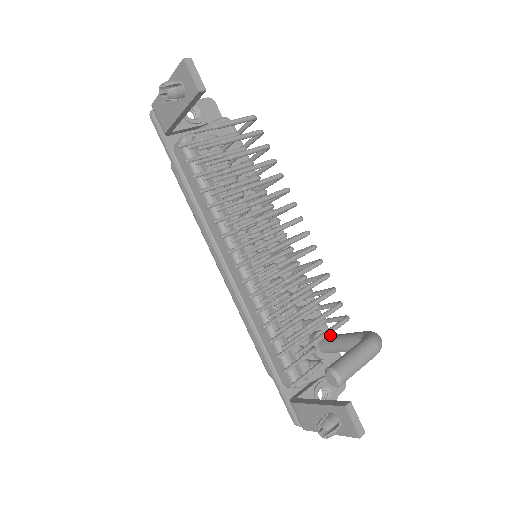
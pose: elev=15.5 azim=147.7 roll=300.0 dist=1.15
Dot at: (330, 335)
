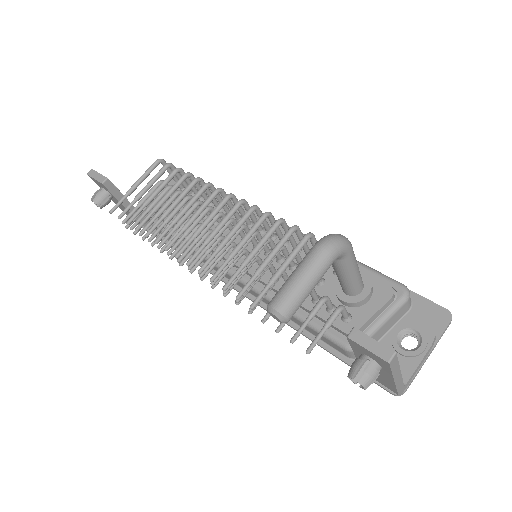
Dot at: occluded
